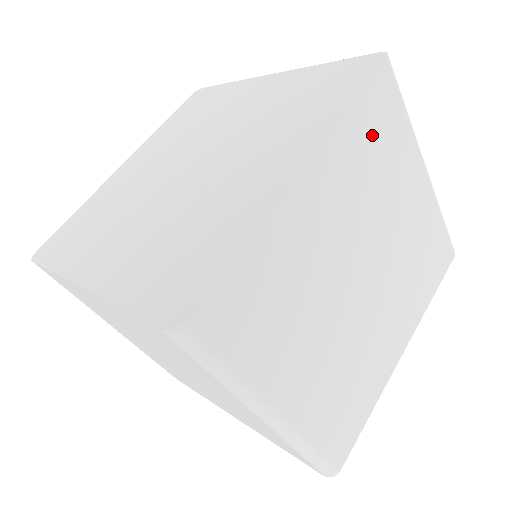
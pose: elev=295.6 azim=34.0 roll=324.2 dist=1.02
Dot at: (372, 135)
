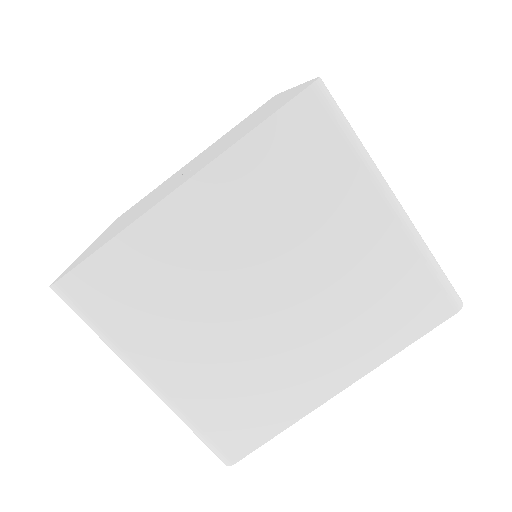
Dot at: (285, 162)
